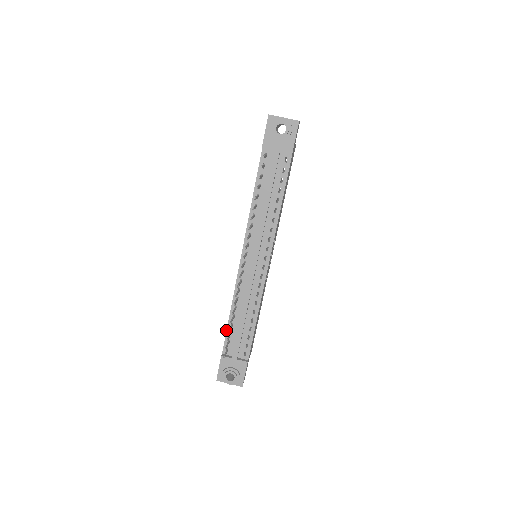
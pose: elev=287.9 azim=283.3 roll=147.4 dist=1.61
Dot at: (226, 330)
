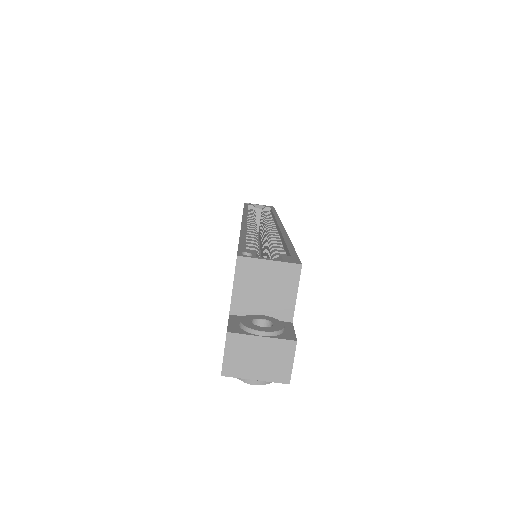
Dot at: occluded
